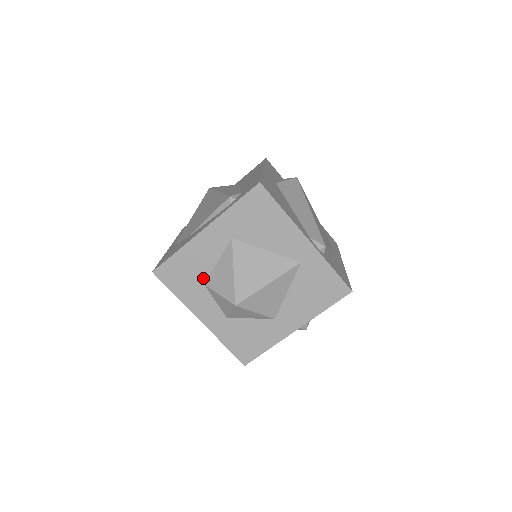
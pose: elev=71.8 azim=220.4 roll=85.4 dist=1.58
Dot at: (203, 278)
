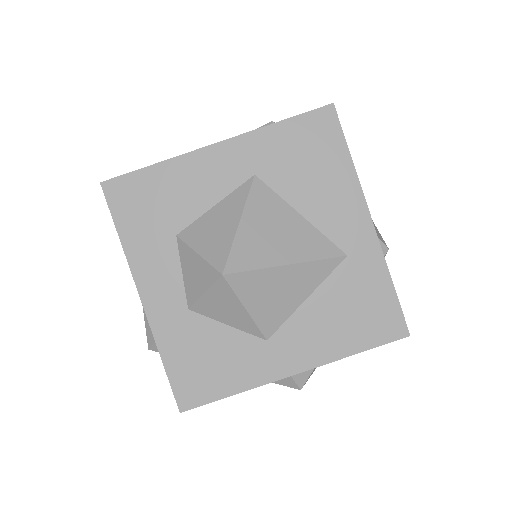
Dot at: (179, 224)
